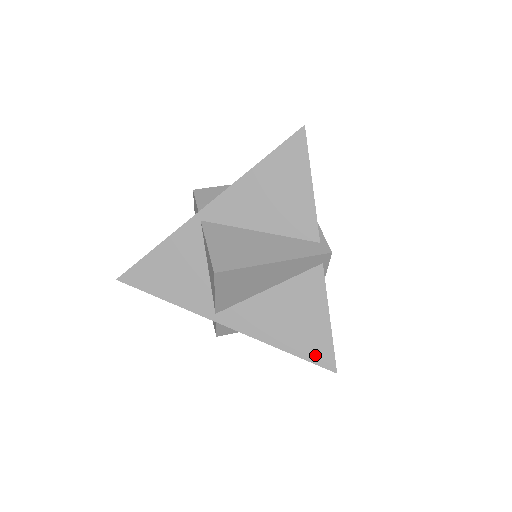
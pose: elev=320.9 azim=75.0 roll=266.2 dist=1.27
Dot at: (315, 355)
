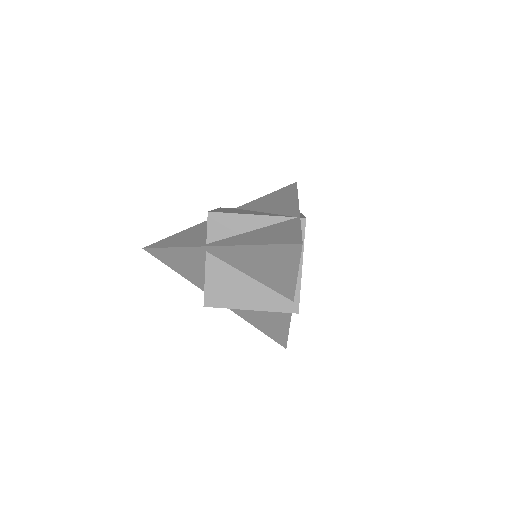
Dot at: (274, 337)
